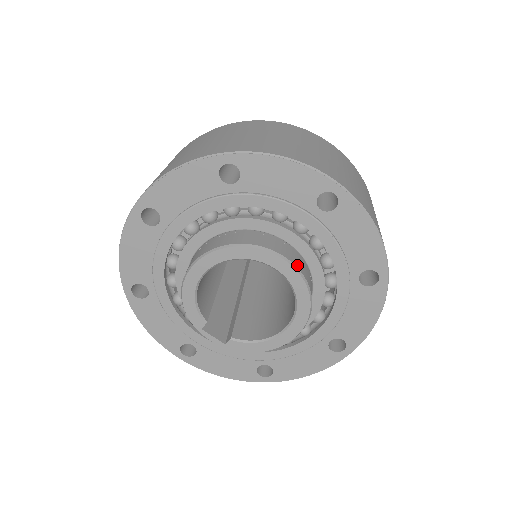
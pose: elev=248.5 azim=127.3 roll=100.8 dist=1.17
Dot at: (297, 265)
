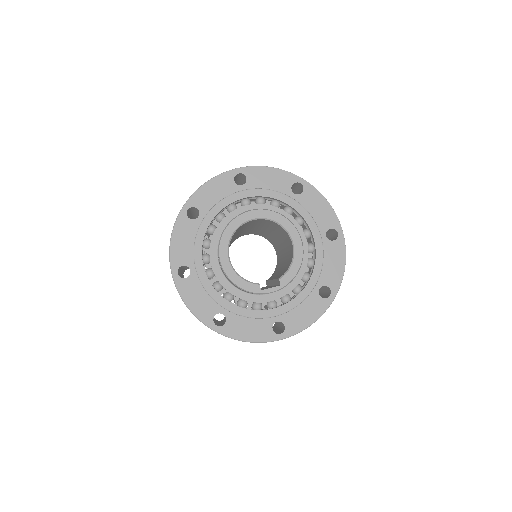
Dot at: (259, 209)
